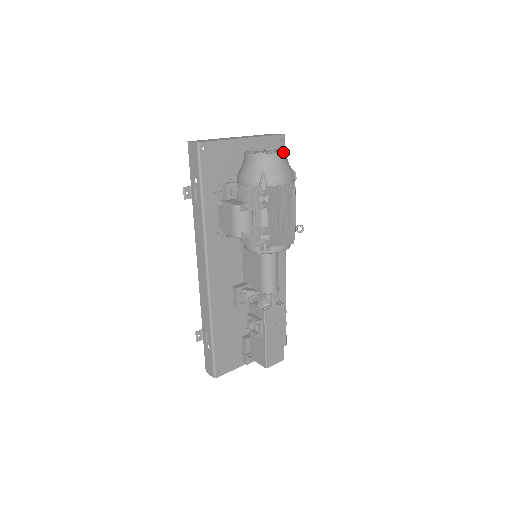
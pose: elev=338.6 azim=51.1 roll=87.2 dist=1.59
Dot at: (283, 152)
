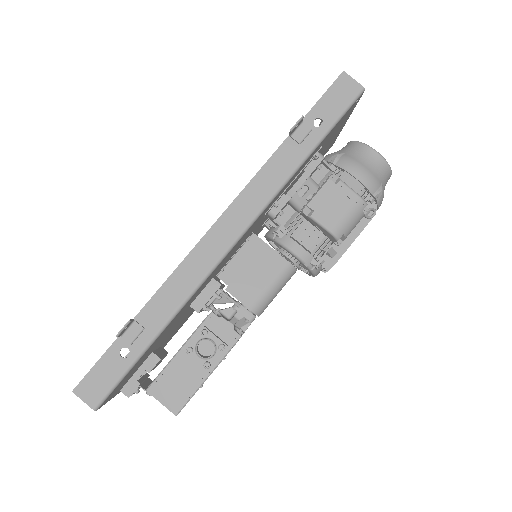
Dot at: occluded
